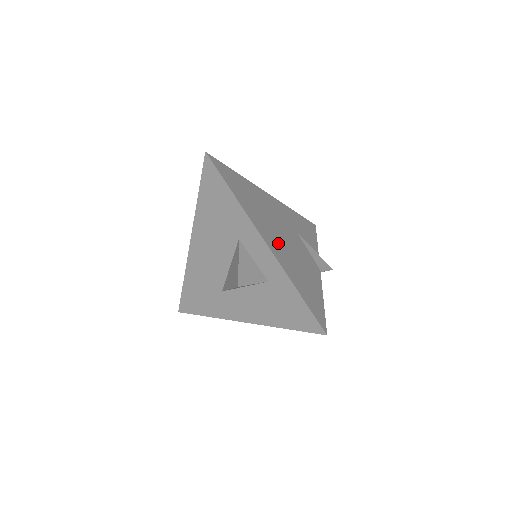
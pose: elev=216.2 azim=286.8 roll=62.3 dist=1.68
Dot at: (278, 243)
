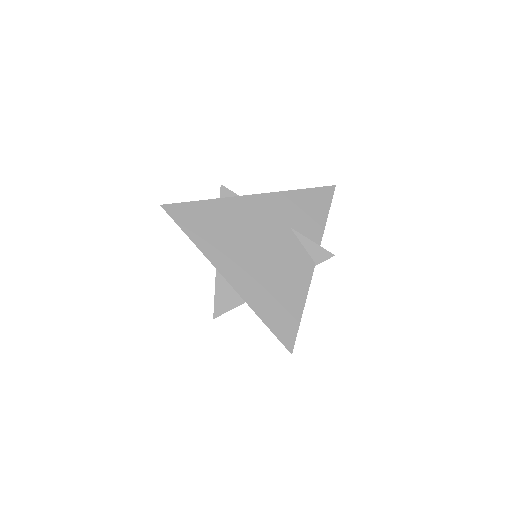
Dot at: (247, 267)
